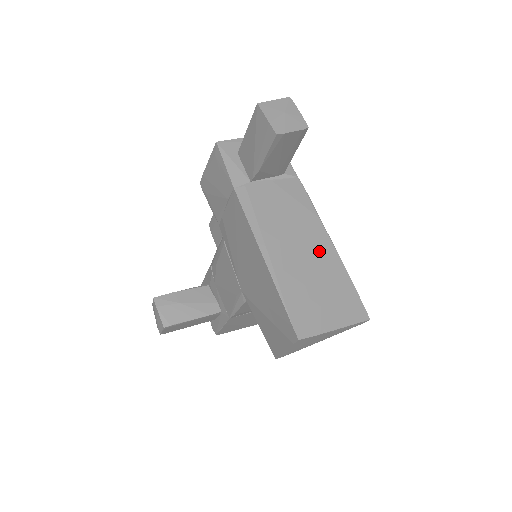
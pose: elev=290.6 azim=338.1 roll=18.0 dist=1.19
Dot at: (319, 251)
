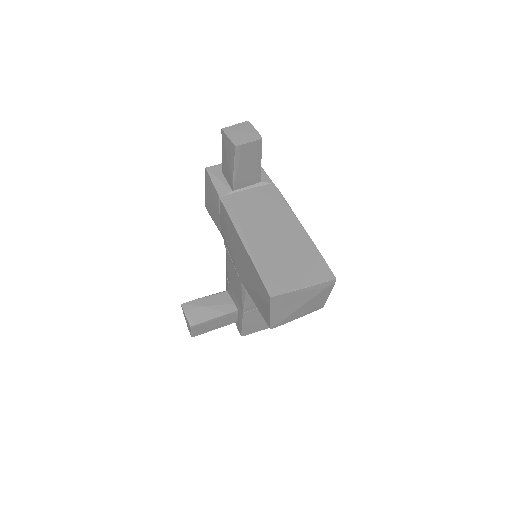
Dot at: (290, 233)
